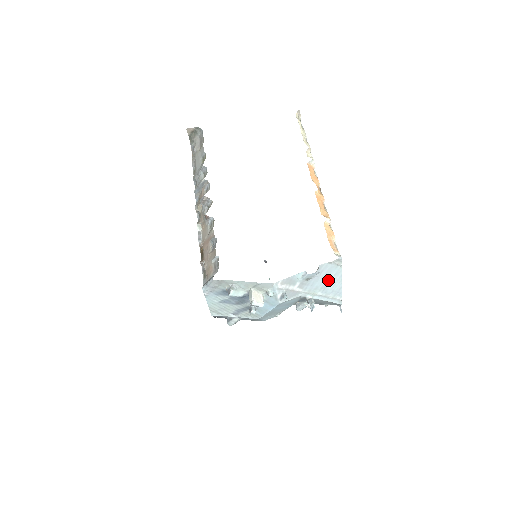
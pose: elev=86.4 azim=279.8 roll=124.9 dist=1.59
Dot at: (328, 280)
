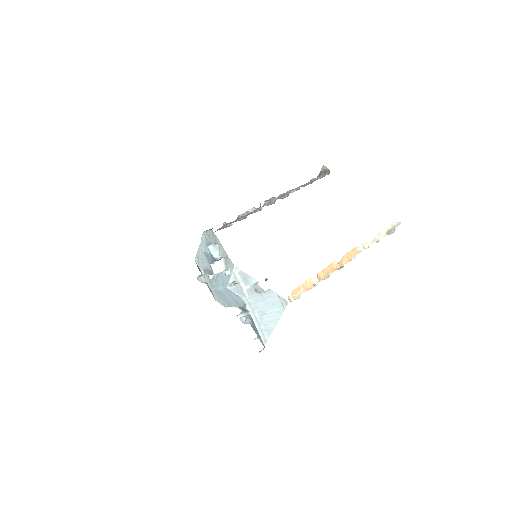
Dot at: (269, 311)
